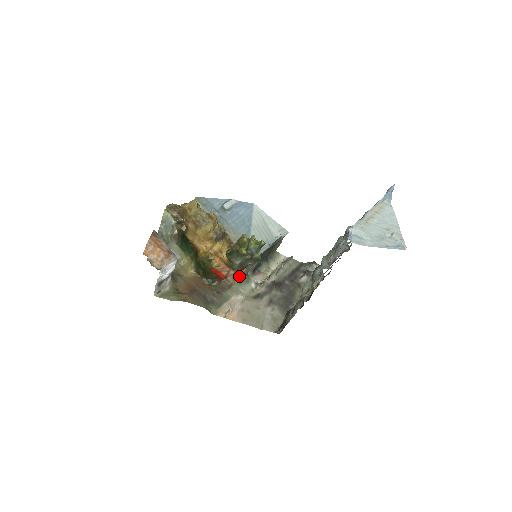
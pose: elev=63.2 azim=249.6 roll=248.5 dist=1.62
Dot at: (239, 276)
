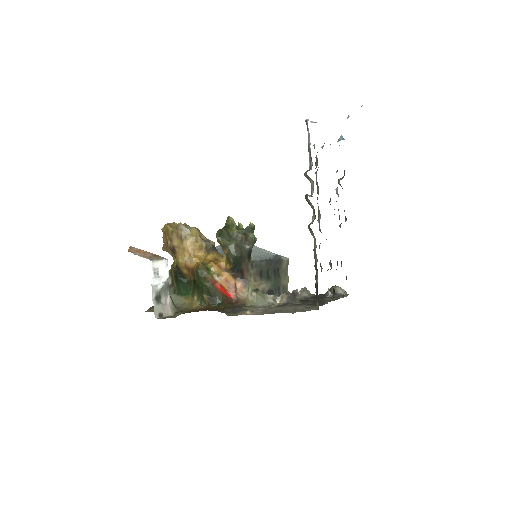
Dot at: (249, 289)
